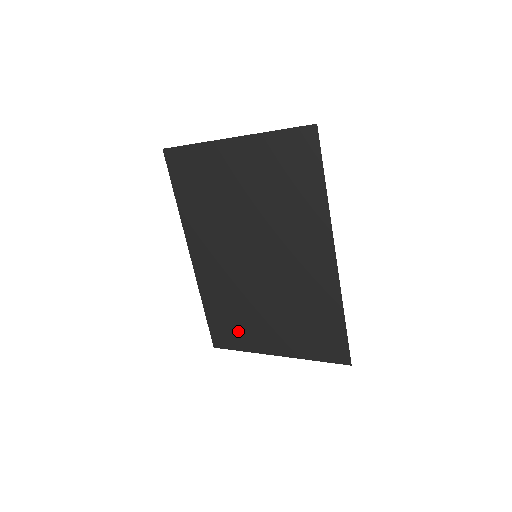
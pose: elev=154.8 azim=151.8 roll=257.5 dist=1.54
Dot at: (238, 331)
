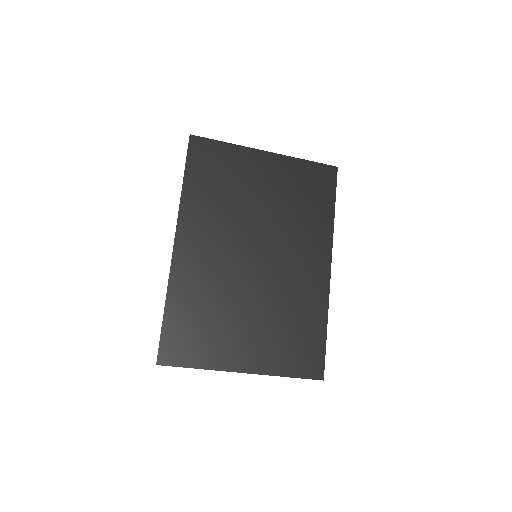
Dot at: (203, 341)
